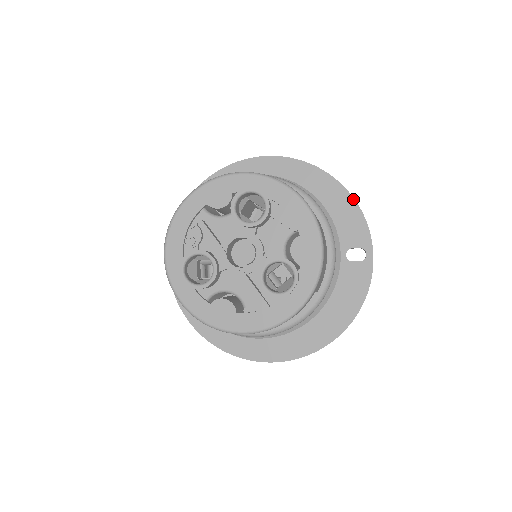
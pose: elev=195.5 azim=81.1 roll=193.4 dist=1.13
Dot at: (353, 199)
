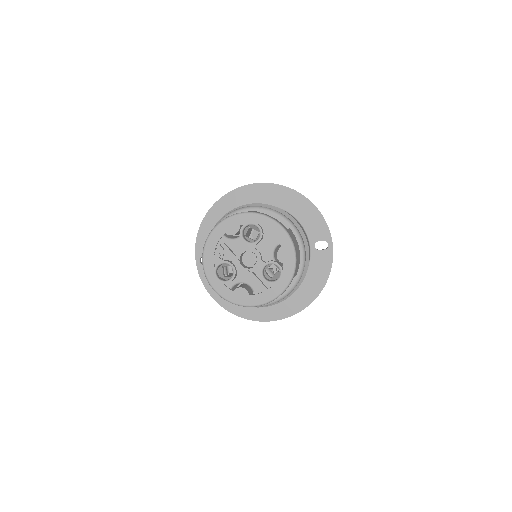
Dot at: (316, 208)
